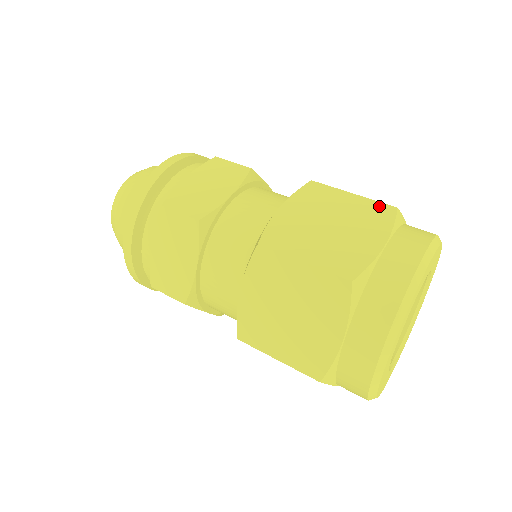
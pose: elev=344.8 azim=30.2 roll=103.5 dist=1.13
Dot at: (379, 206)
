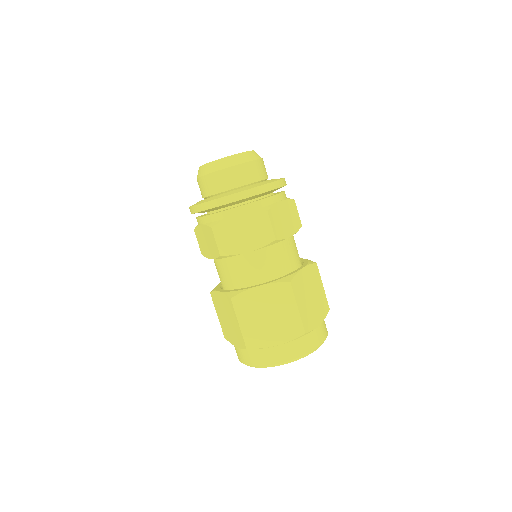
Dot at: (299, 326)
